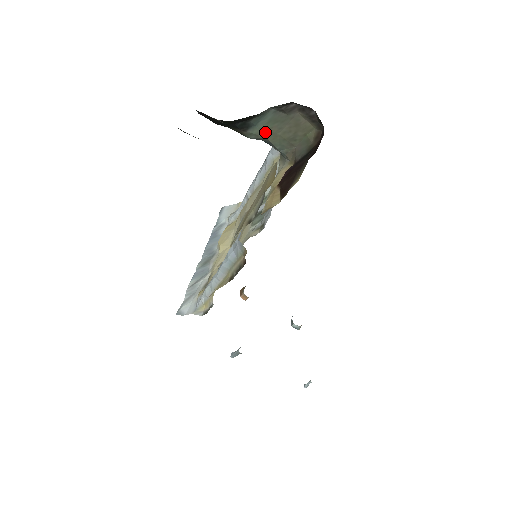
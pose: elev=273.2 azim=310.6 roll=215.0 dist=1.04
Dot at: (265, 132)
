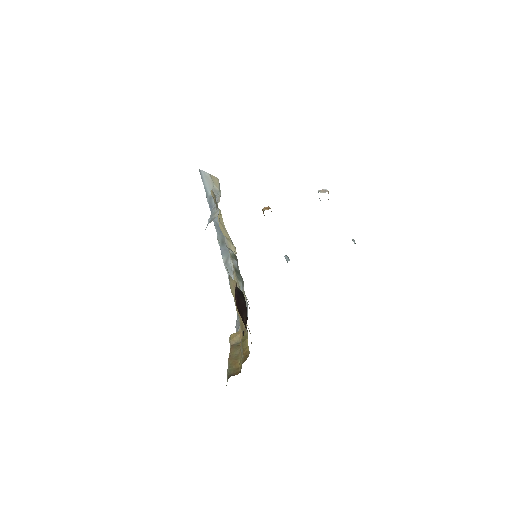
Dot at: occluded
